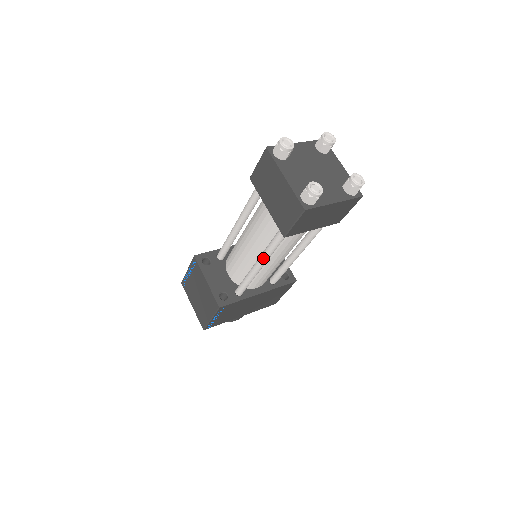
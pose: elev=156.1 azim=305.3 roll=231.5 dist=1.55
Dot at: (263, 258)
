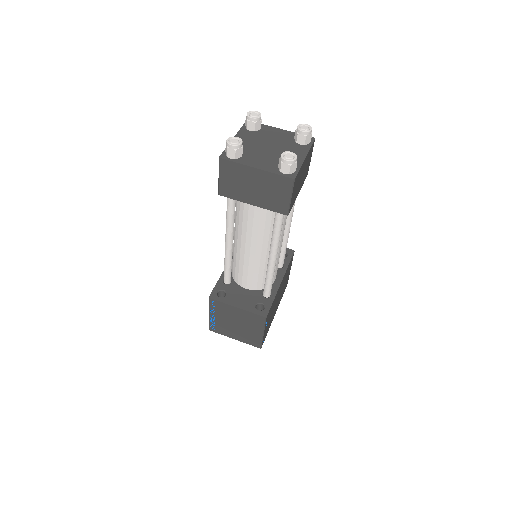
Dot at: (275, 248)
